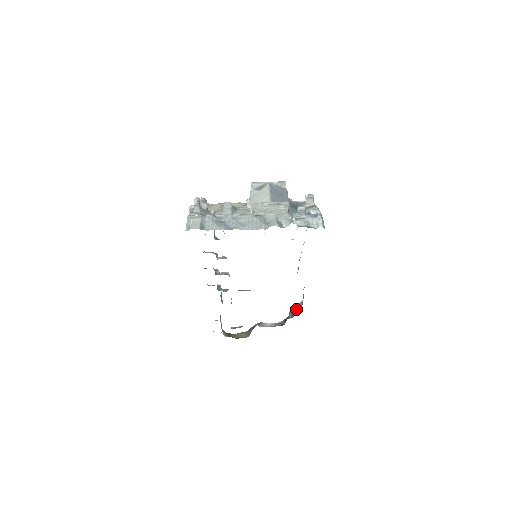
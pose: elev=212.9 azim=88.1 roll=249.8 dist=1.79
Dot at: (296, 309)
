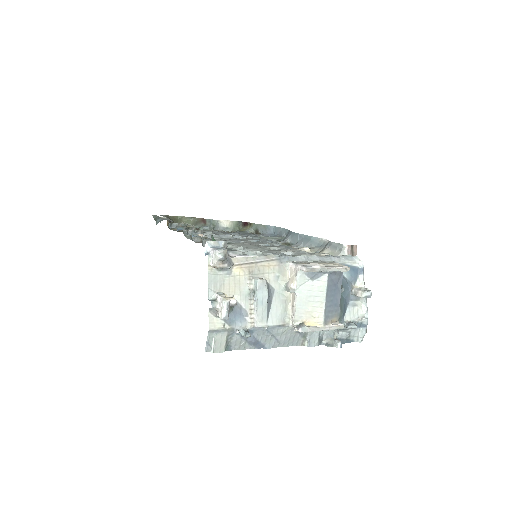
Dot at: (263, 229)
